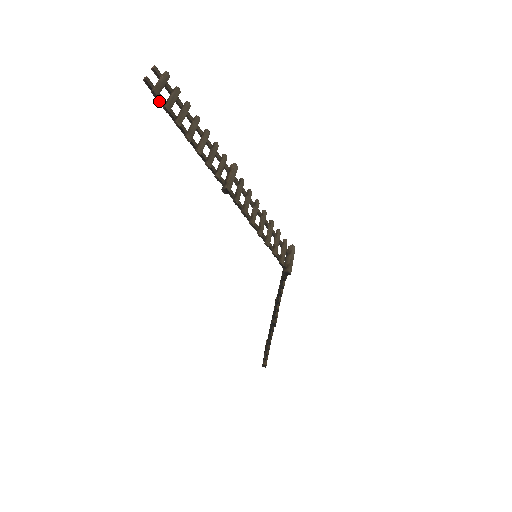
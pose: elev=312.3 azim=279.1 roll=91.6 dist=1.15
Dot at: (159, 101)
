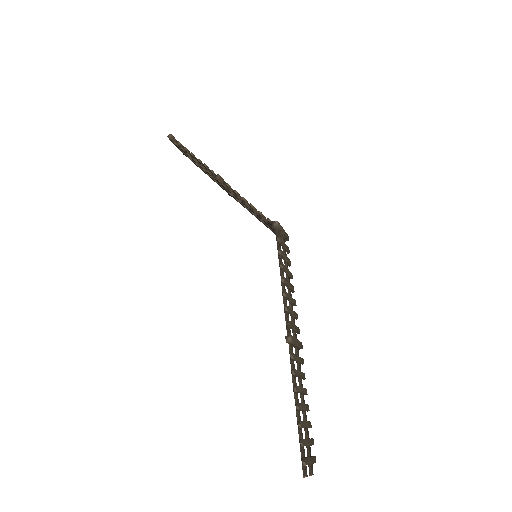
Dot at: (309, 451)
